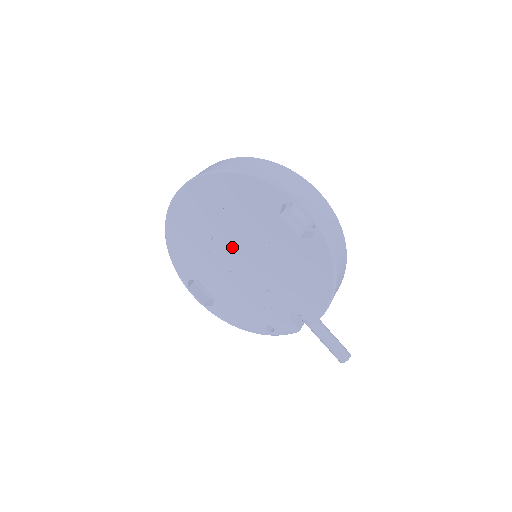
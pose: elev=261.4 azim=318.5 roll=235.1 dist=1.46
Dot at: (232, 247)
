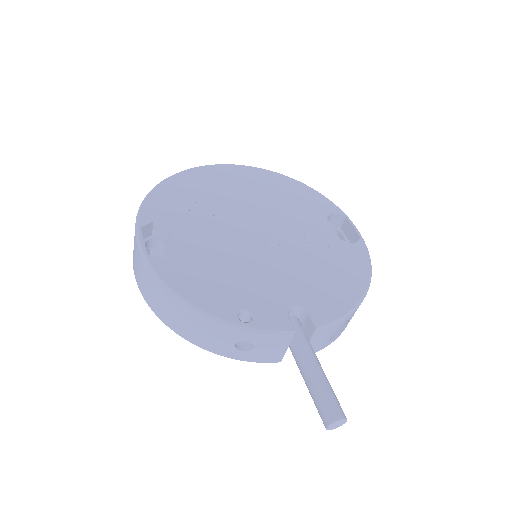
Dot at: (253, 218)
